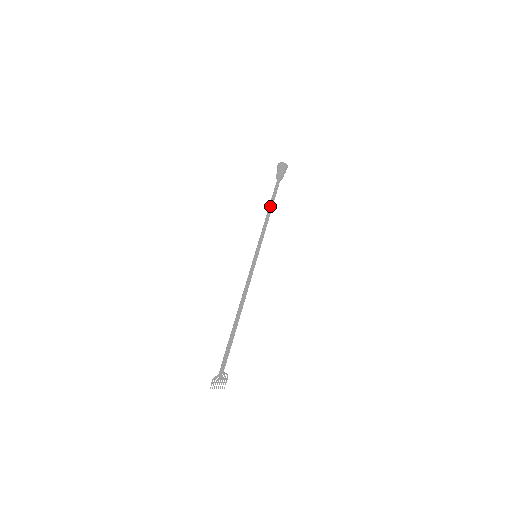
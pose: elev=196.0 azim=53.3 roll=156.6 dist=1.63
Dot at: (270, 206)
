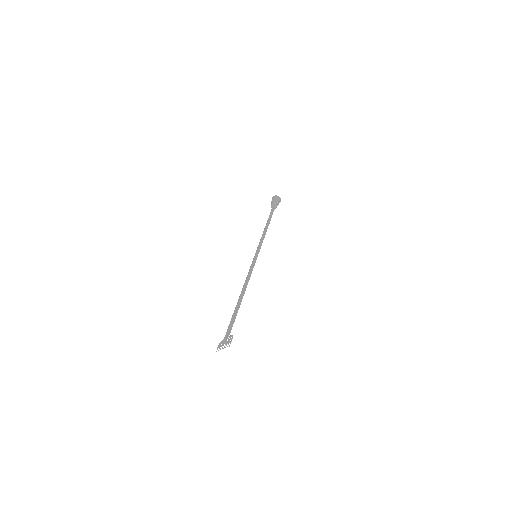
Dot at: (267, 223)
